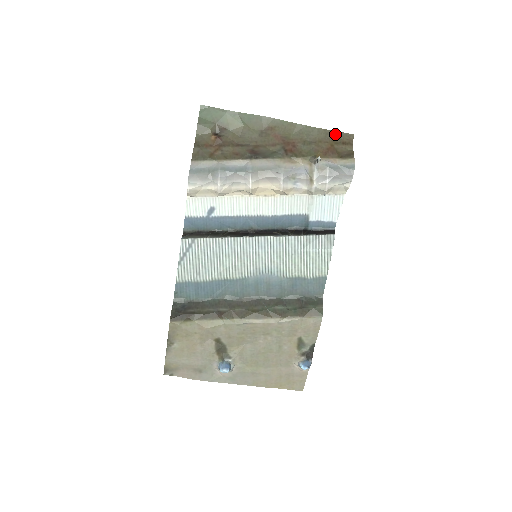
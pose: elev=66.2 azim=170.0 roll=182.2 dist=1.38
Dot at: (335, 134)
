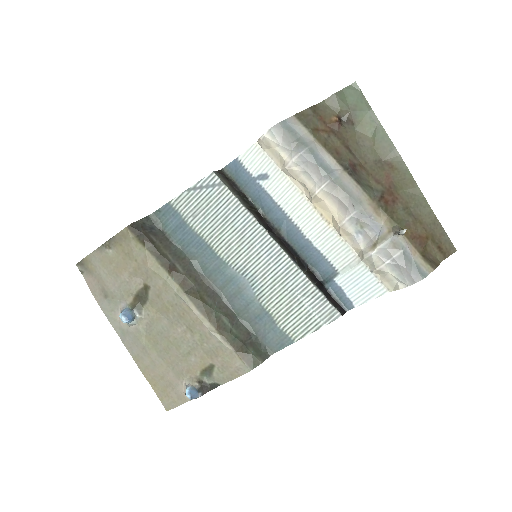
Dot at: (441, 232)
